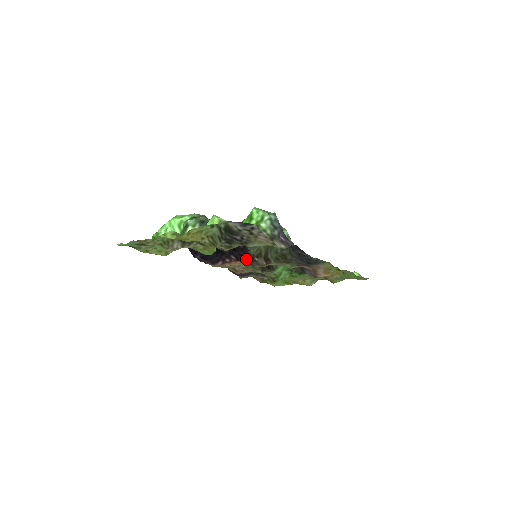
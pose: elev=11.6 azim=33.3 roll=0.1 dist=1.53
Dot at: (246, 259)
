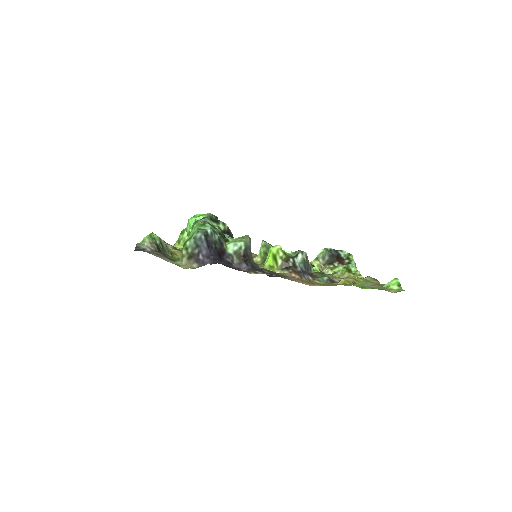
Dot at: occluded
